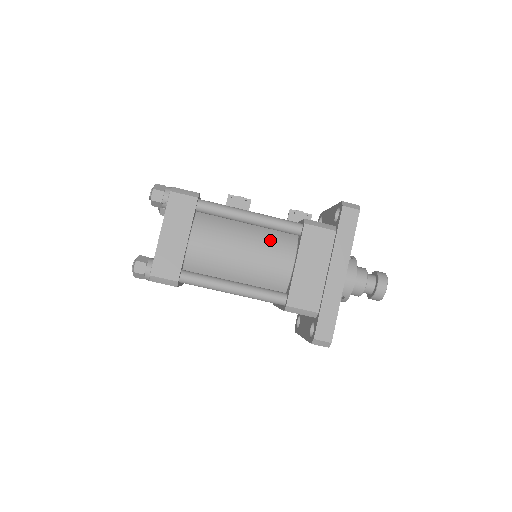
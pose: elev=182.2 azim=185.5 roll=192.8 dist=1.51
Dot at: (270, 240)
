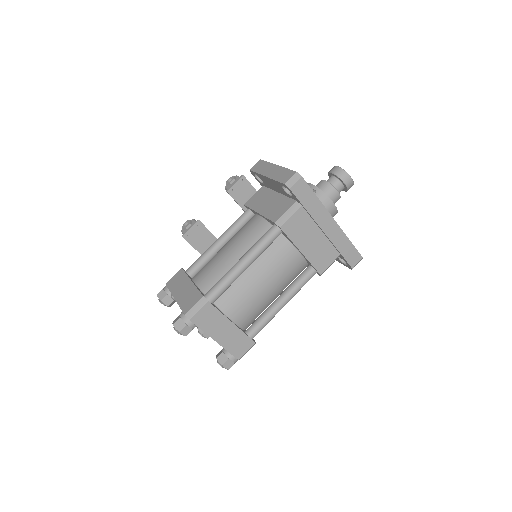
Dot at: (270, 259)
